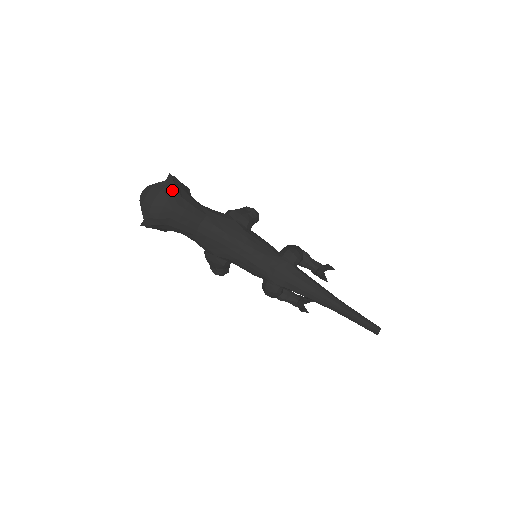
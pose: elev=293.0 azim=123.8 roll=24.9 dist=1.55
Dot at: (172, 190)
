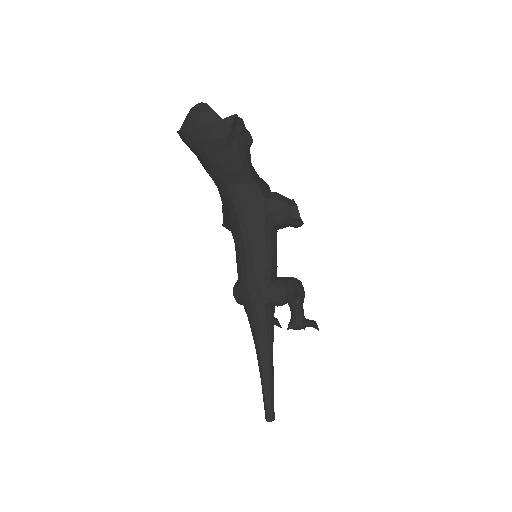
Dot at: (221, 134)
